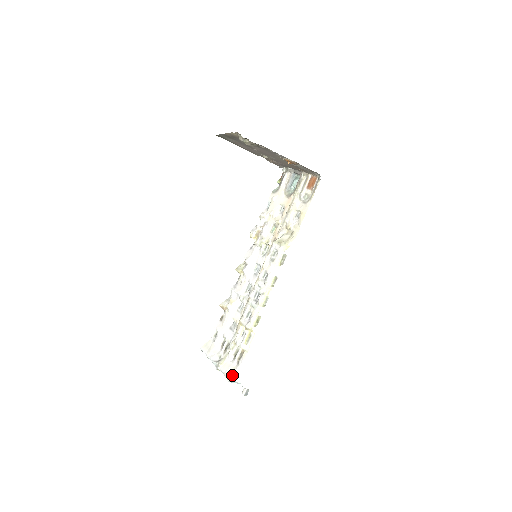
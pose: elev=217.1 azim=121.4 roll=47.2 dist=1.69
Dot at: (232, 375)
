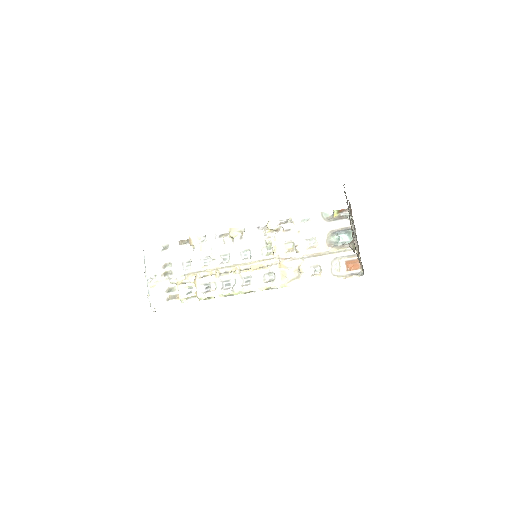
Dot at: (156, 306)
